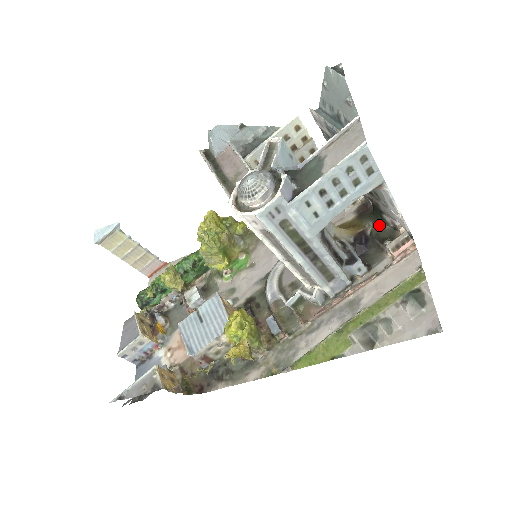
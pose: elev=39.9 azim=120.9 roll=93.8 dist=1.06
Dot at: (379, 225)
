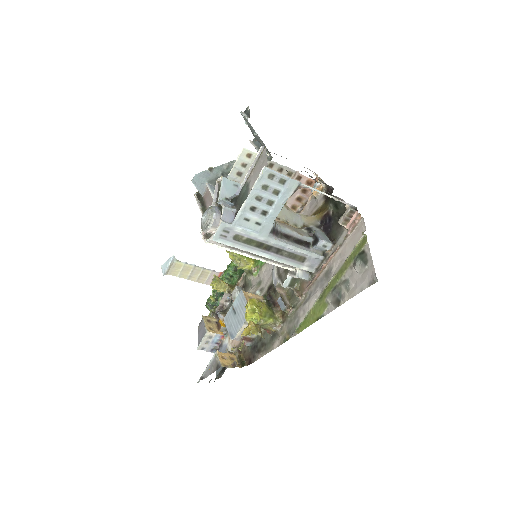
Dot at: (336, 205)
